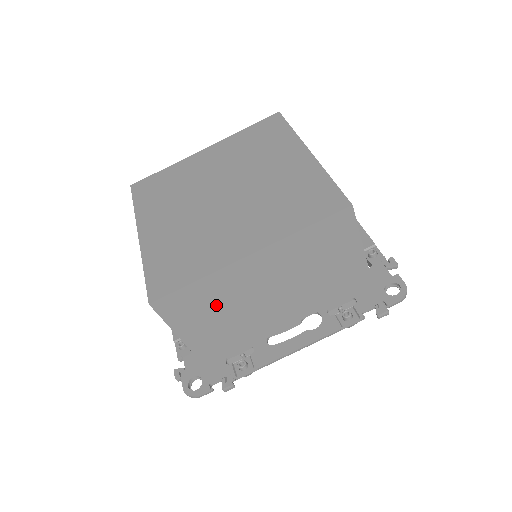
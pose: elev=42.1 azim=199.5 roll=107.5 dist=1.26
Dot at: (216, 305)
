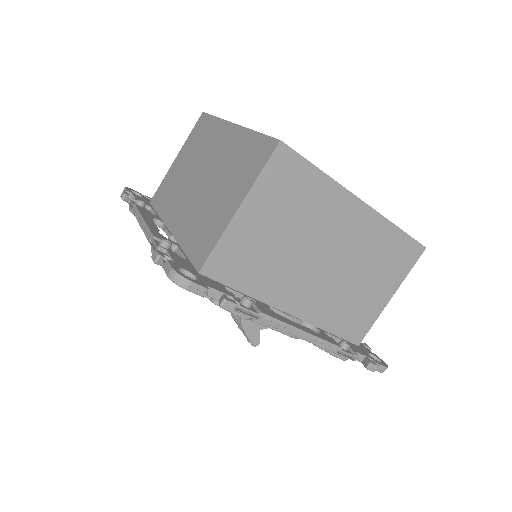
Dot at: (297, 215)
